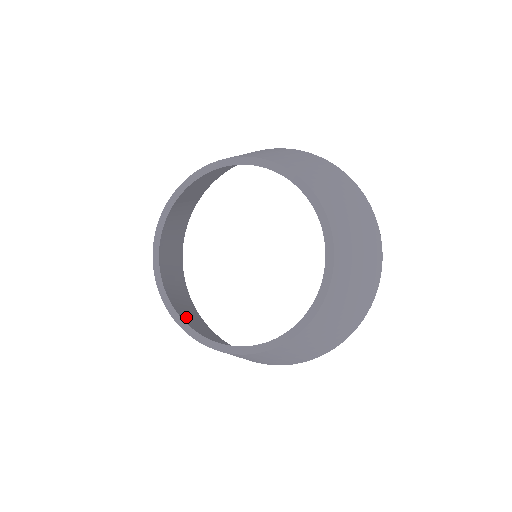
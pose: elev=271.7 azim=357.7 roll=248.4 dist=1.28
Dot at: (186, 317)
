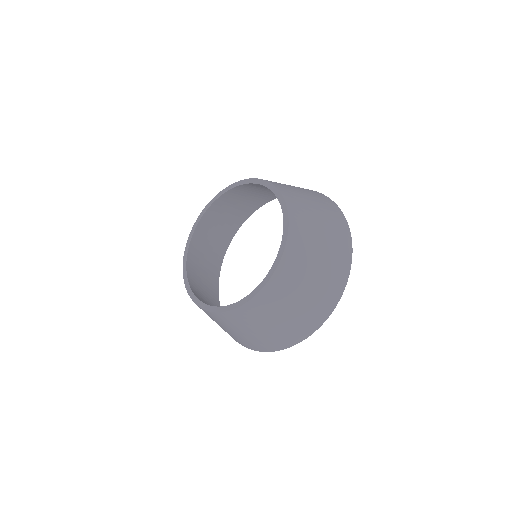
Dot at: (205, 231)
